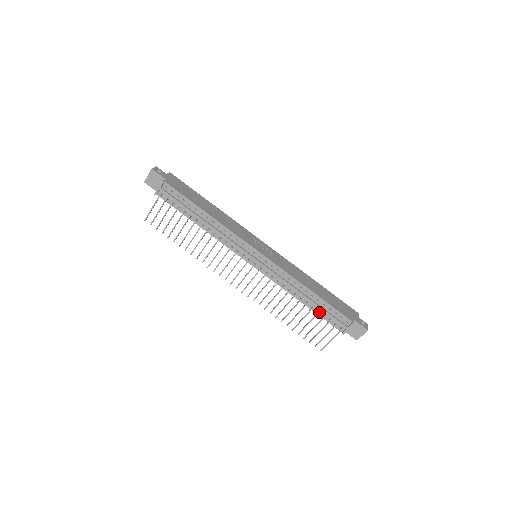
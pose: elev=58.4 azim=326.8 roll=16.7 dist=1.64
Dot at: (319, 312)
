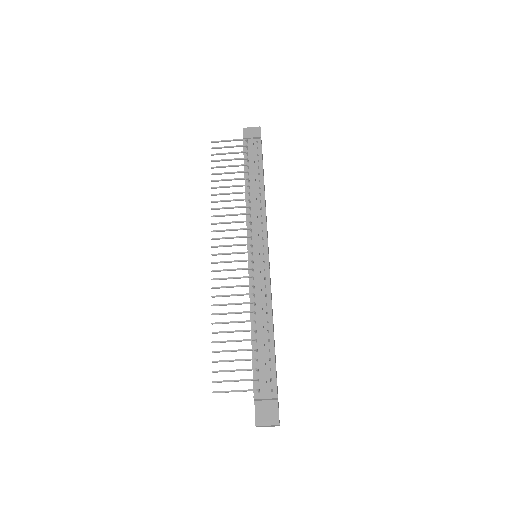
Dot at: (256, 353)
